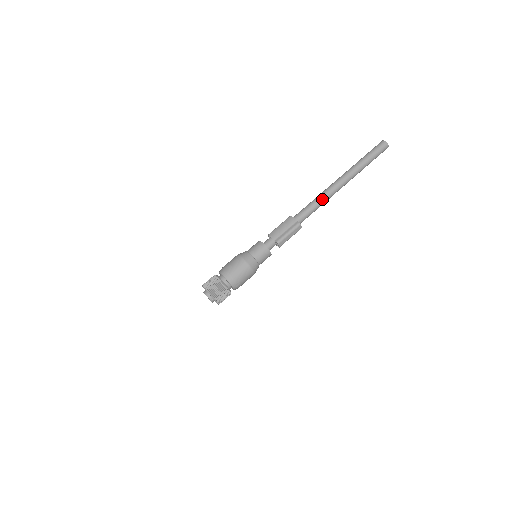
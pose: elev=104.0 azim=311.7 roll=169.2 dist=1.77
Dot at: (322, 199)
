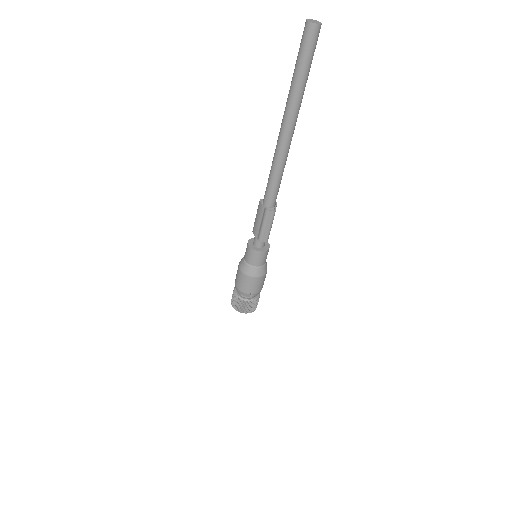
Dot at: (276, 165)
